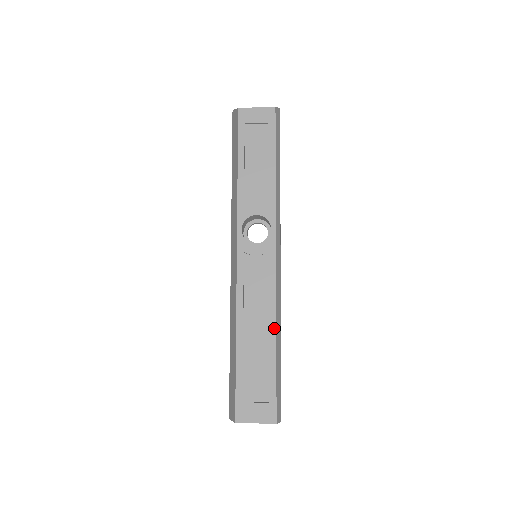
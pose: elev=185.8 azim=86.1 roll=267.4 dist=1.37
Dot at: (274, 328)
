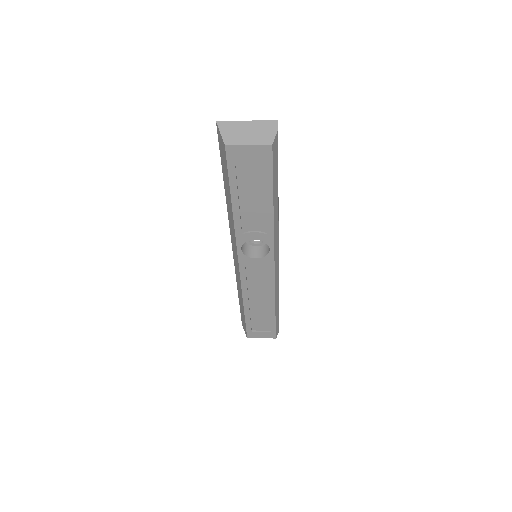
Dot at: (273, 302)
